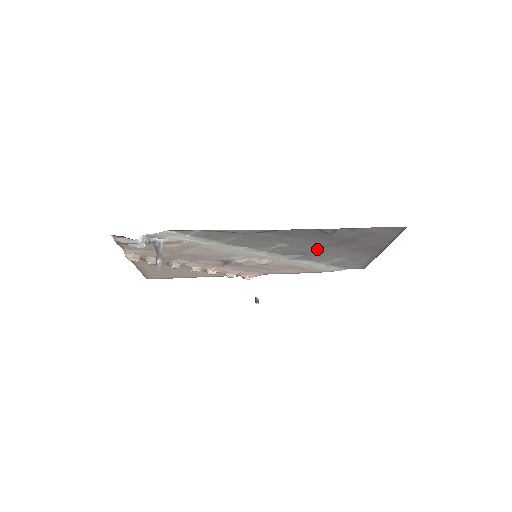
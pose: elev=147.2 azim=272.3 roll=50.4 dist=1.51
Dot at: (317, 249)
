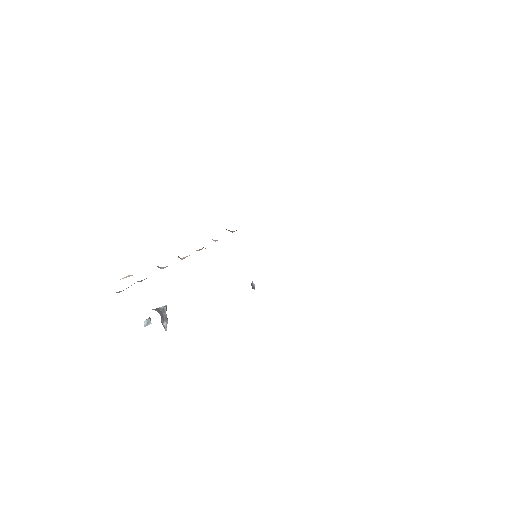
Dot at: occluded
